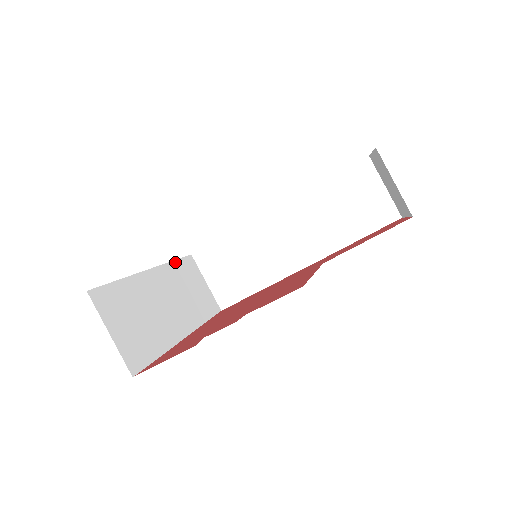
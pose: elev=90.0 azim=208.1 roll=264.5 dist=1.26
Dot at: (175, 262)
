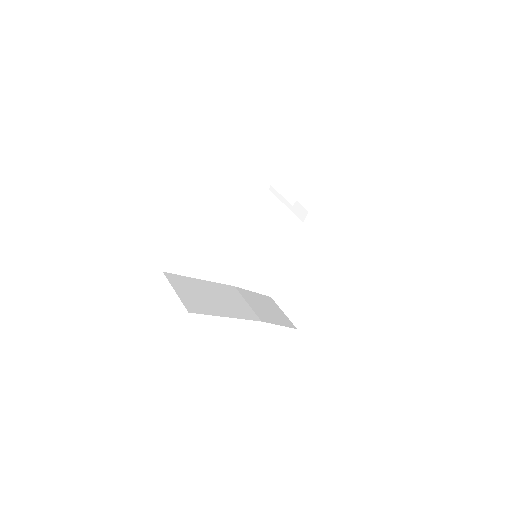
Dot at: occluded
